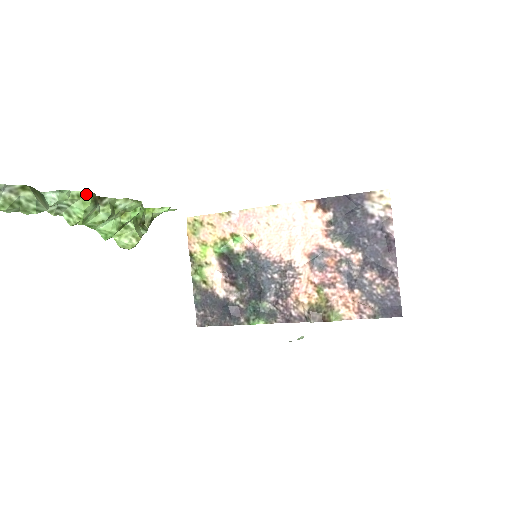
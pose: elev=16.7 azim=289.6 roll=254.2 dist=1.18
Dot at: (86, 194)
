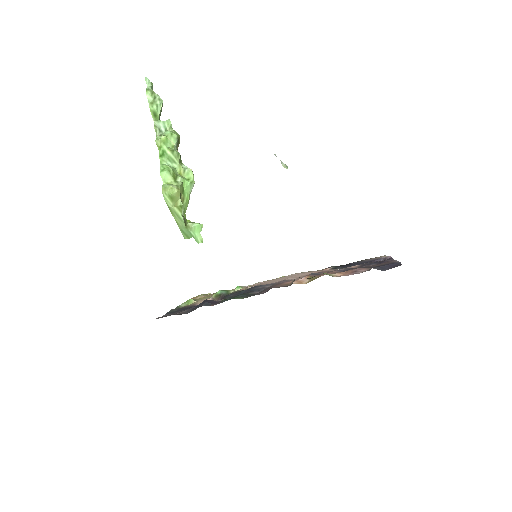
Dot at: (178, 134)
